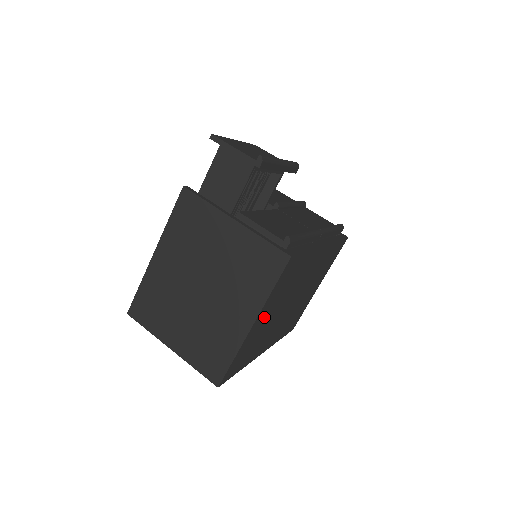
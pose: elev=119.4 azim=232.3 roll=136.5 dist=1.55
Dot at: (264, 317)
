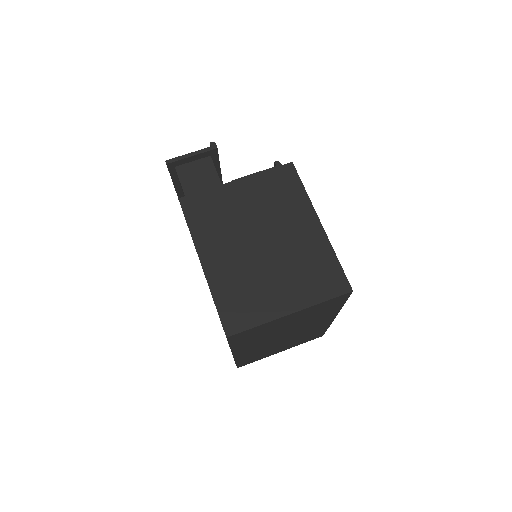
Dot at: occluded
